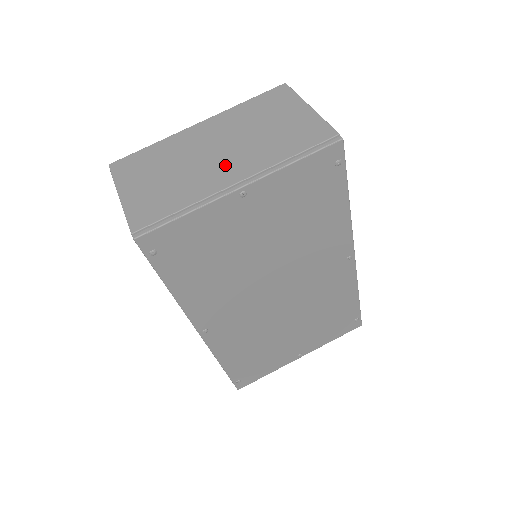
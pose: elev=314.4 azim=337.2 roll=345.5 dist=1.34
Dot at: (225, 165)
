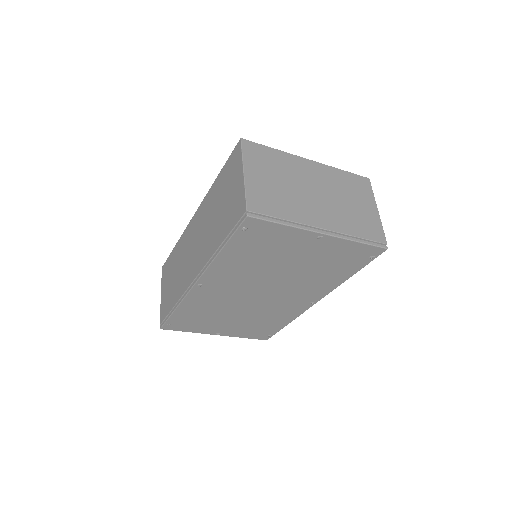
Dot at: (319, 209)
